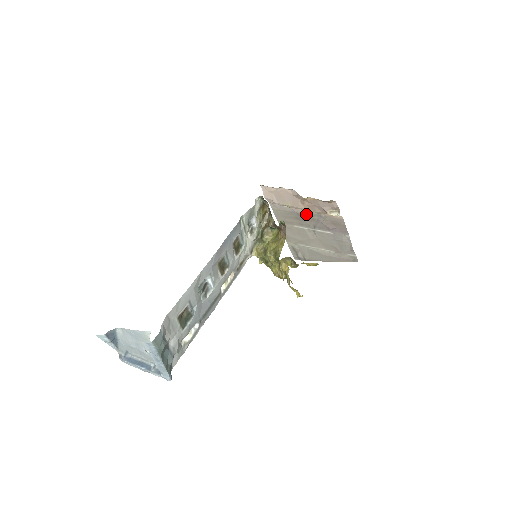
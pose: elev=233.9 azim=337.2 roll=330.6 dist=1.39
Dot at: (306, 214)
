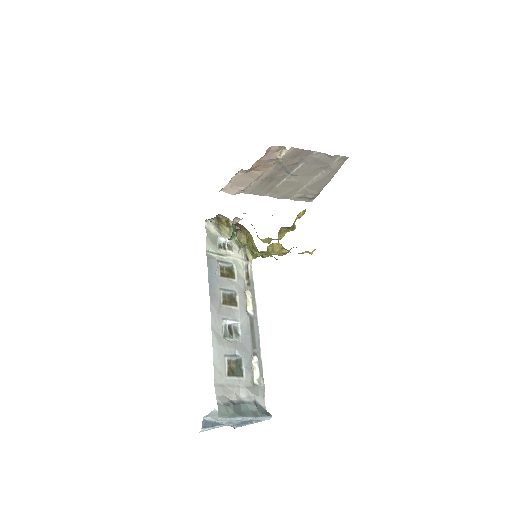
Dot at: (270, 173)
